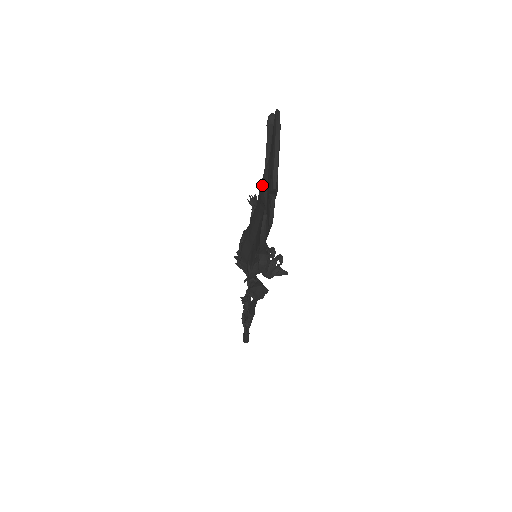
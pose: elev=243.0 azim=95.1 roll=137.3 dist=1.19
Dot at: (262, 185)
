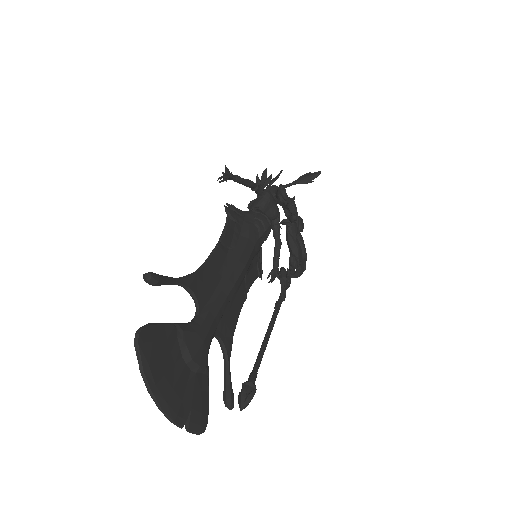
Dot at: occluded
